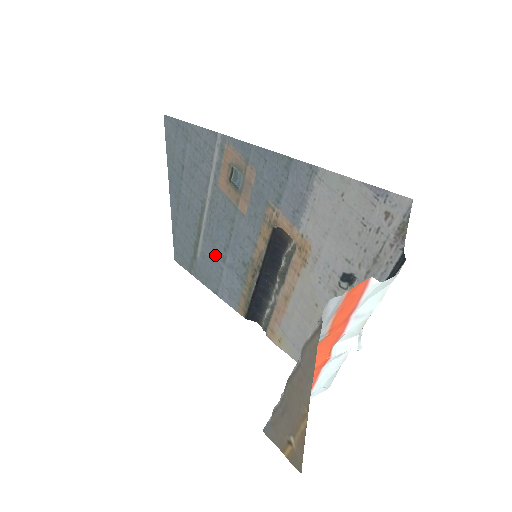
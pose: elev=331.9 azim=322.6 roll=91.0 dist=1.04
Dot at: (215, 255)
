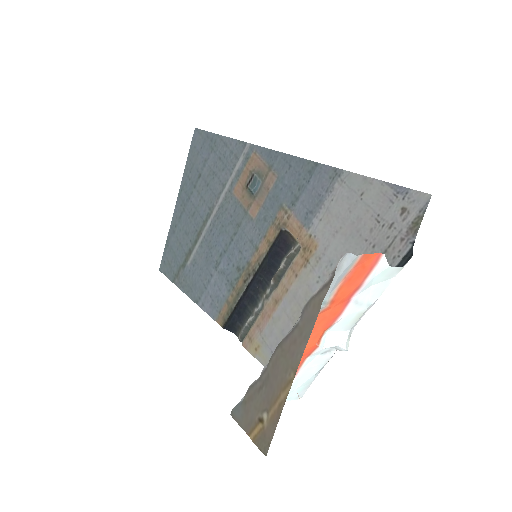
Dot at: (208, 261)
